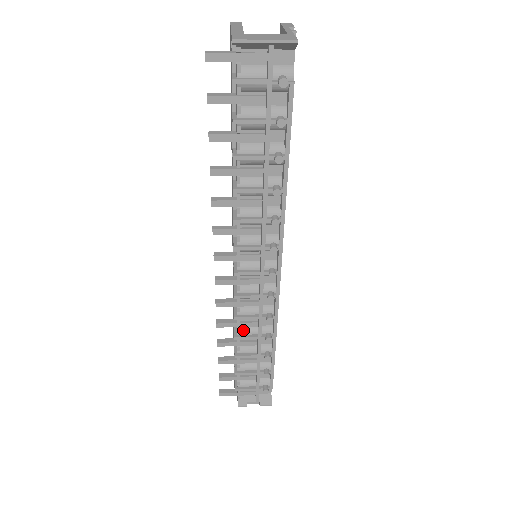
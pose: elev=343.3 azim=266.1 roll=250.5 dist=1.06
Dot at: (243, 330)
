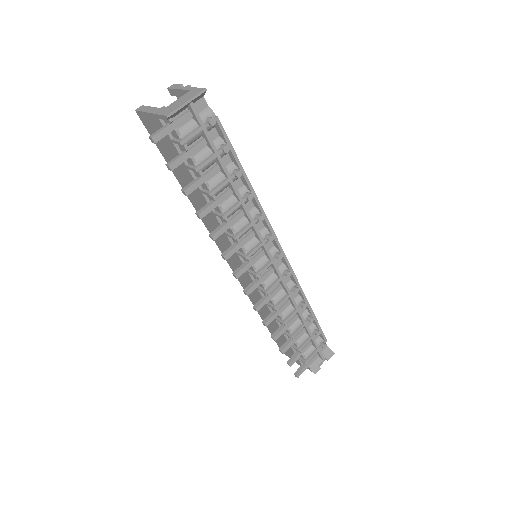
Dot at: (284, 314)
